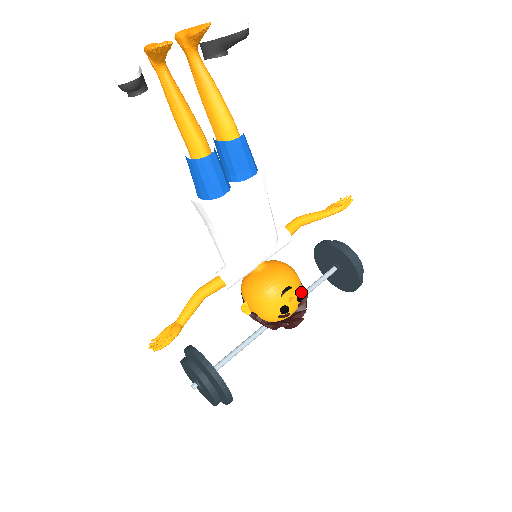
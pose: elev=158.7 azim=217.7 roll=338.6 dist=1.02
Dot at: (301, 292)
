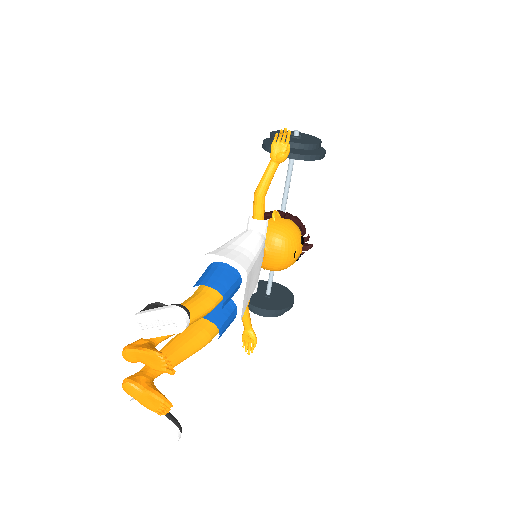
Dot at: (300, 234)
